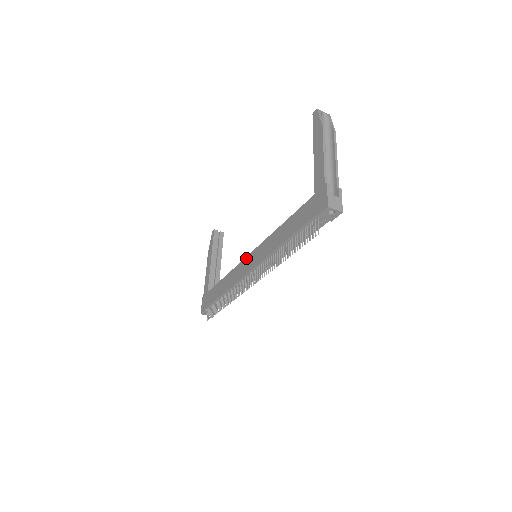
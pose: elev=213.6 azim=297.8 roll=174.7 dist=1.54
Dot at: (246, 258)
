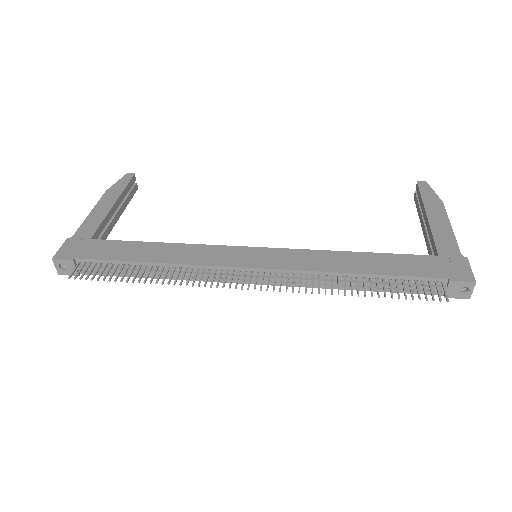
Dot at: (243, 247)
